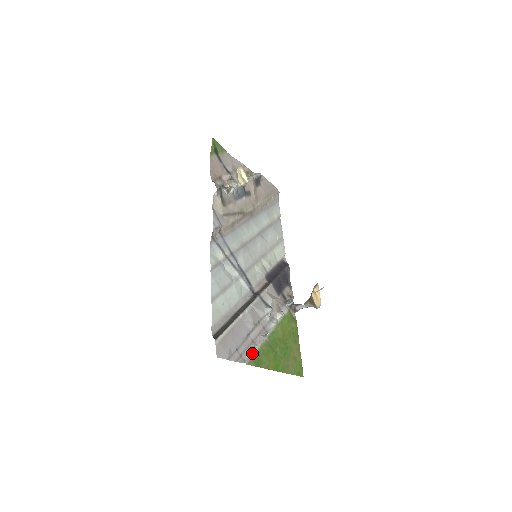
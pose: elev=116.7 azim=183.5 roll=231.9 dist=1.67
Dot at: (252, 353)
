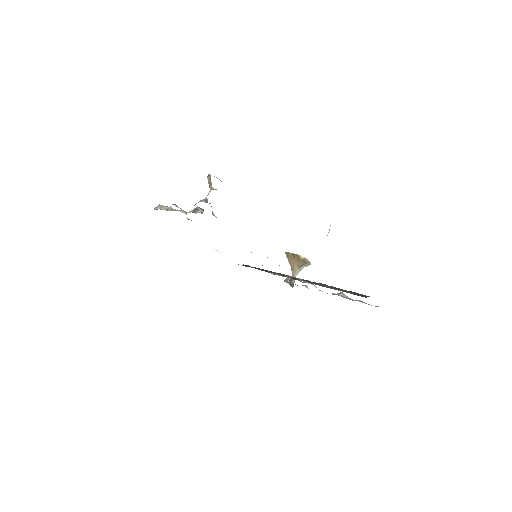
Dot at: (363, 302)
